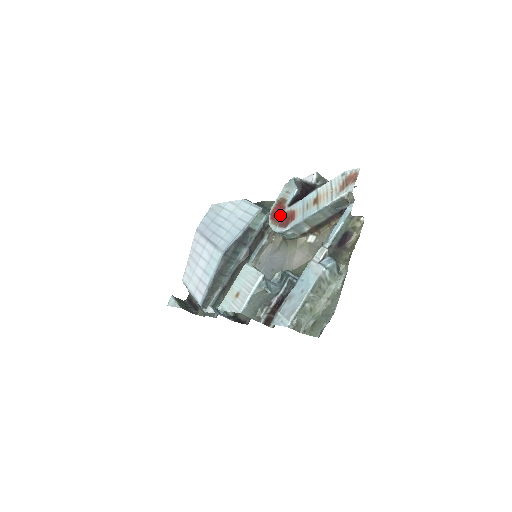
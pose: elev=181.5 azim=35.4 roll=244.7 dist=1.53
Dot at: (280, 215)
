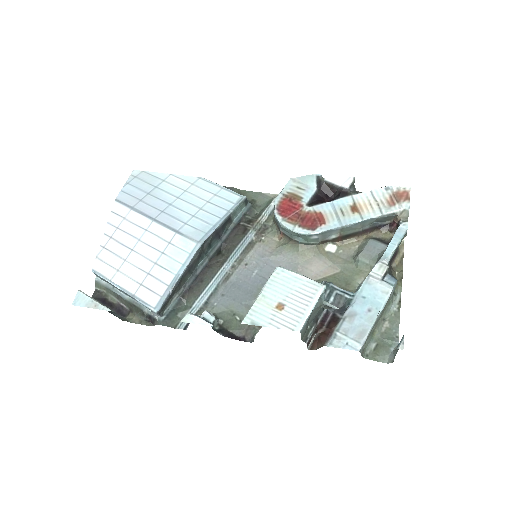
Dot at: (297, 213)
